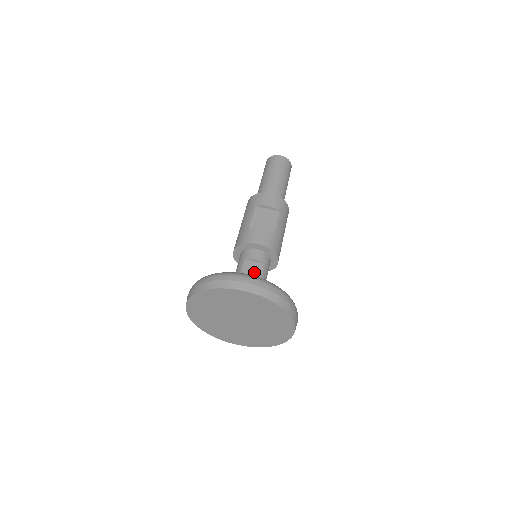
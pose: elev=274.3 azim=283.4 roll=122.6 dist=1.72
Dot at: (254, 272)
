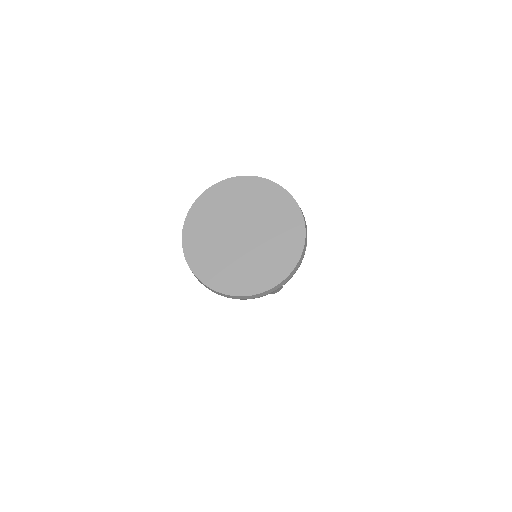
Dot at: occluded
